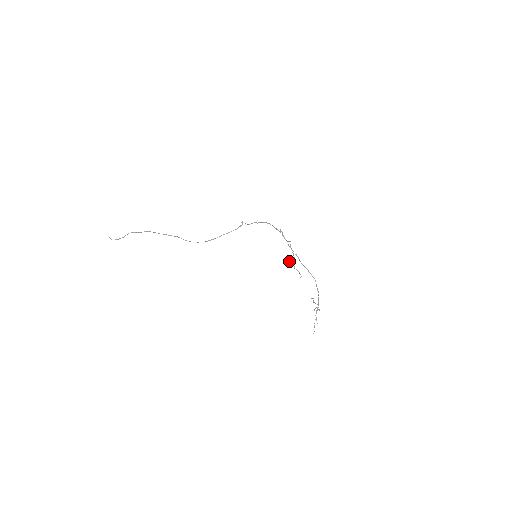
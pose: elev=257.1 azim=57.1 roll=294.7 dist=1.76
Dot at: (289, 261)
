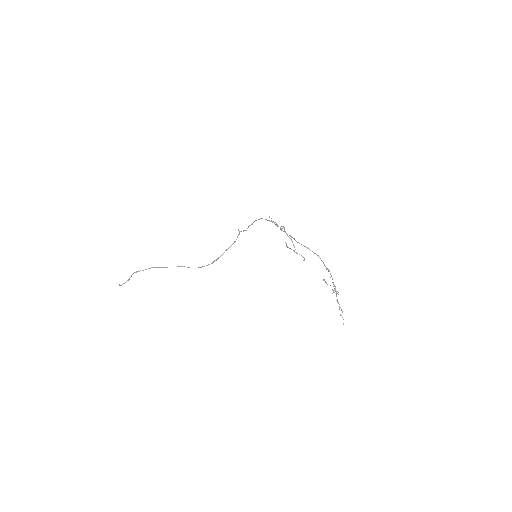
Dot at: (287, 247)
